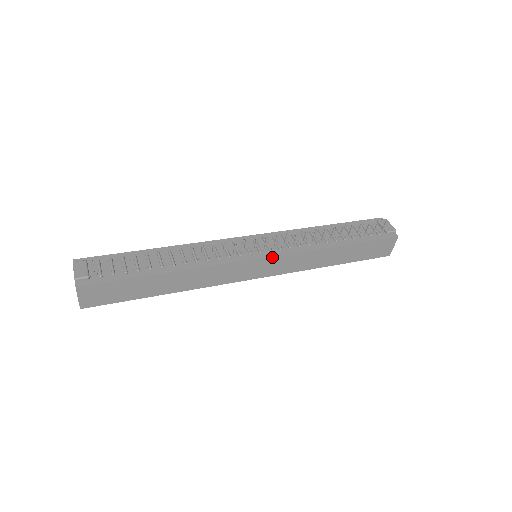
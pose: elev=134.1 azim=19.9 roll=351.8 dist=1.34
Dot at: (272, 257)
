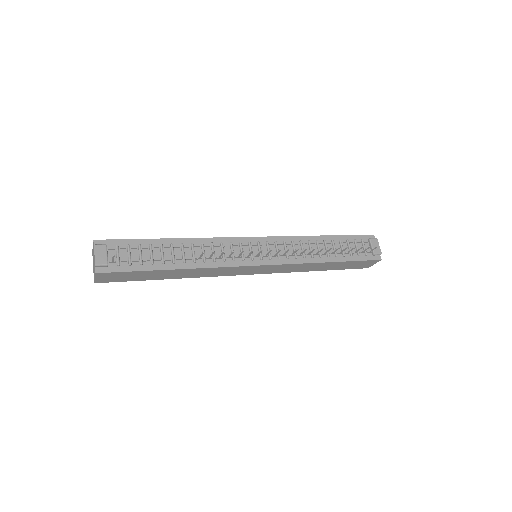
Dot at: (270, 265)
